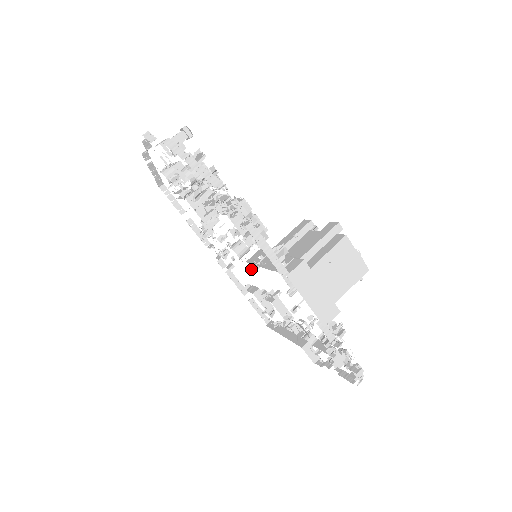
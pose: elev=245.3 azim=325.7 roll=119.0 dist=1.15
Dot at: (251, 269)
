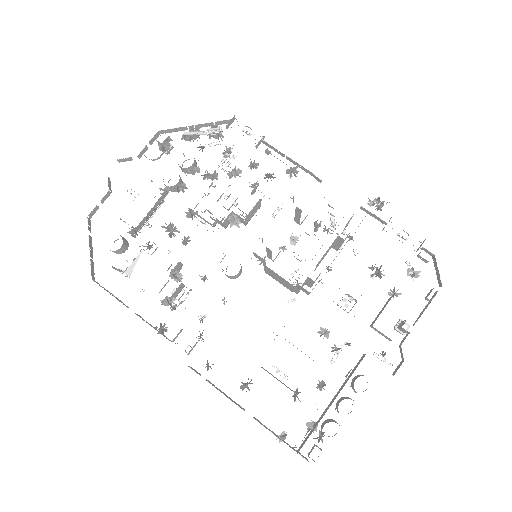
Dot at: (261, 261)
